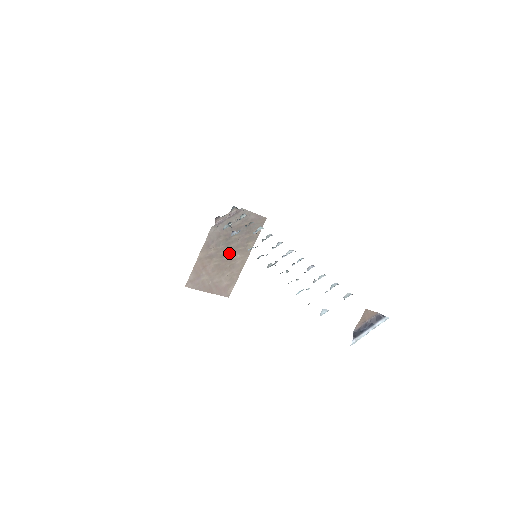
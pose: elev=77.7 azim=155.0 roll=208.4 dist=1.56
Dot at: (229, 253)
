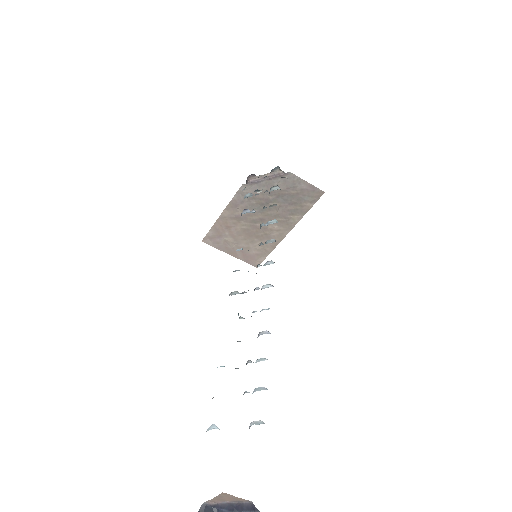
Dot at: (263, 220)
